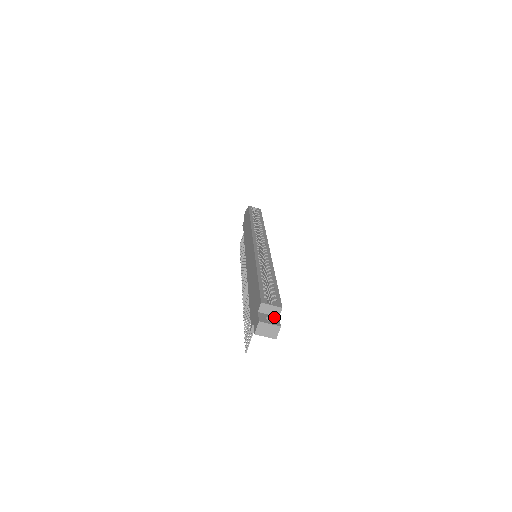
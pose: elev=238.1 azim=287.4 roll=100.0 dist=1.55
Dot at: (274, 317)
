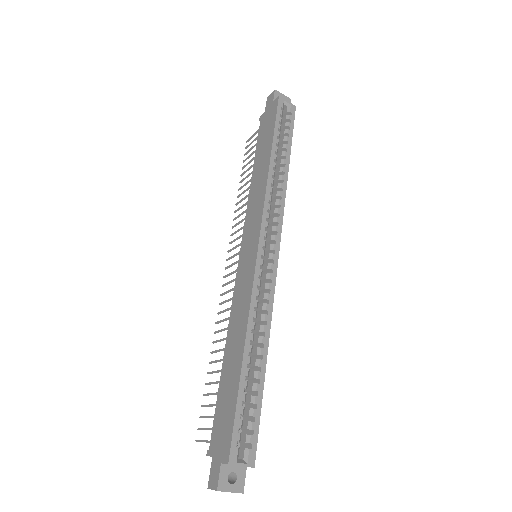
Dot at: (240, 470)
